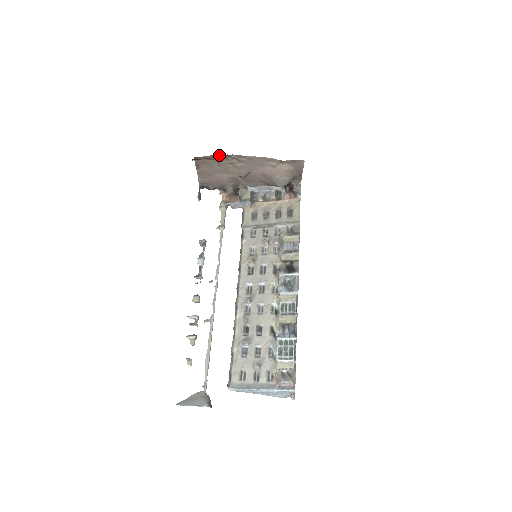
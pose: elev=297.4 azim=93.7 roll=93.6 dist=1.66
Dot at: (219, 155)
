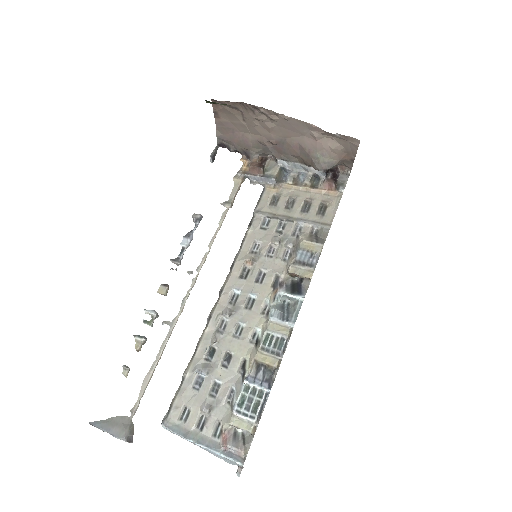
Dot at: (244, 104)
